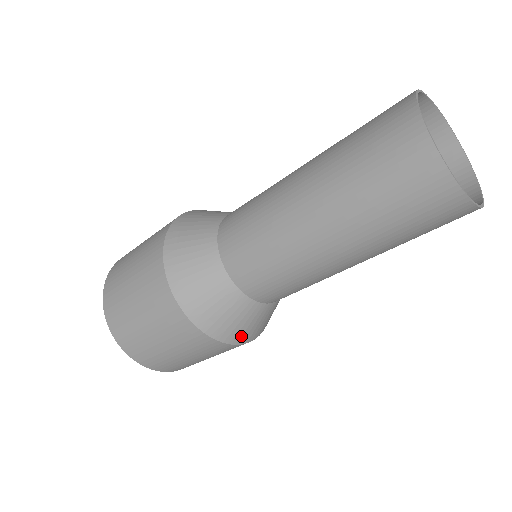
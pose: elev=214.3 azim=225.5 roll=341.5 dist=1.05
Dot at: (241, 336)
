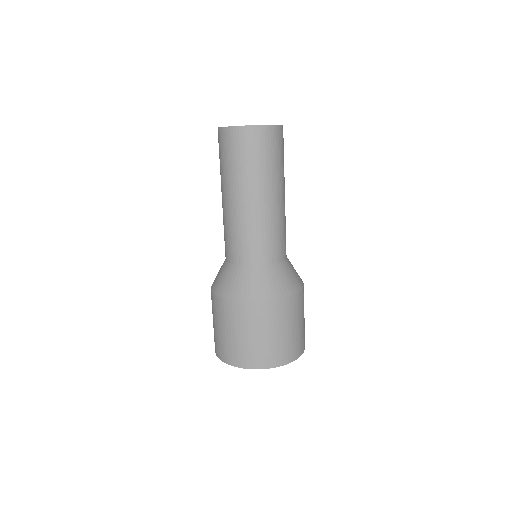
Dot at: (261, 294)
